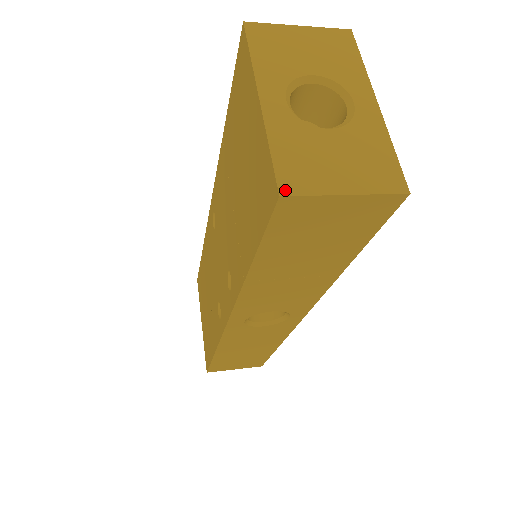
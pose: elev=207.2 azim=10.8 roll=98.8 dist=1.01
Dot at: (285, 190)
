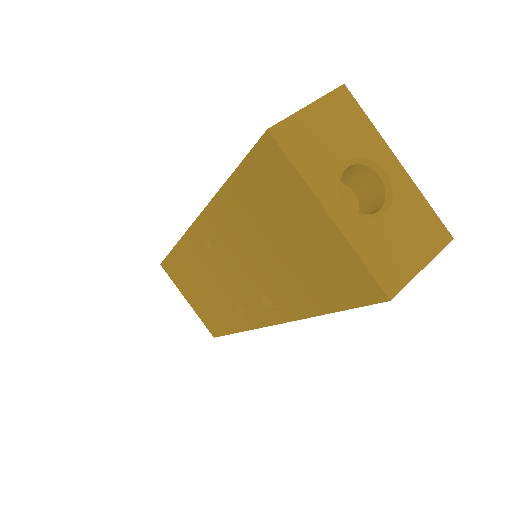
Dot at: (391, 293)
